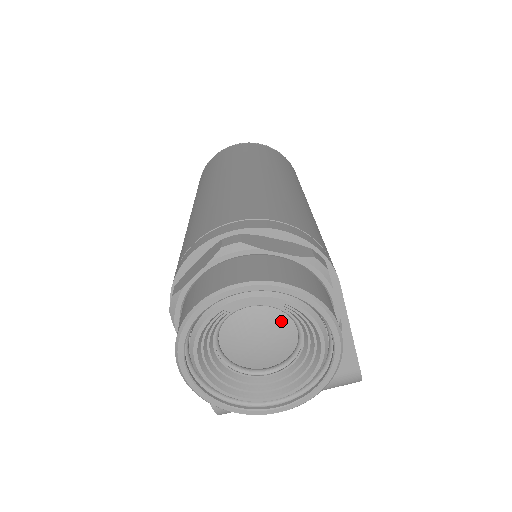
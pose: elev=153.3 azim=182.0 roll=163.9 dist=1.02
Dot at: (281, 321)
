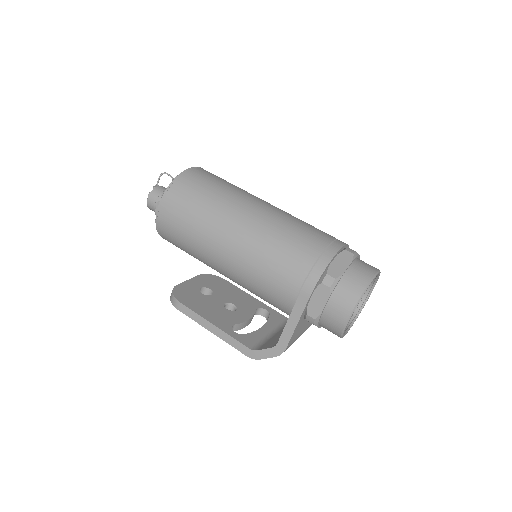
Dot at: occluded
